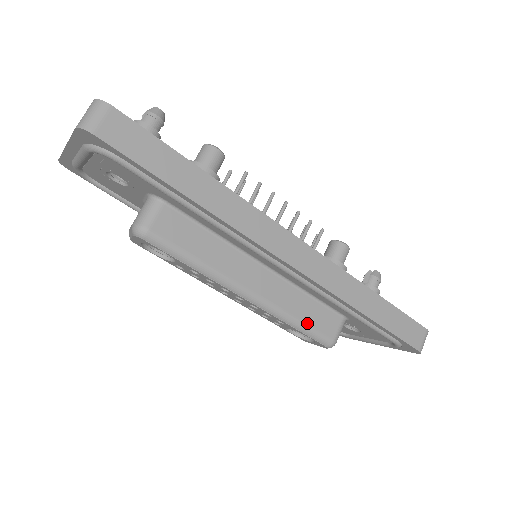
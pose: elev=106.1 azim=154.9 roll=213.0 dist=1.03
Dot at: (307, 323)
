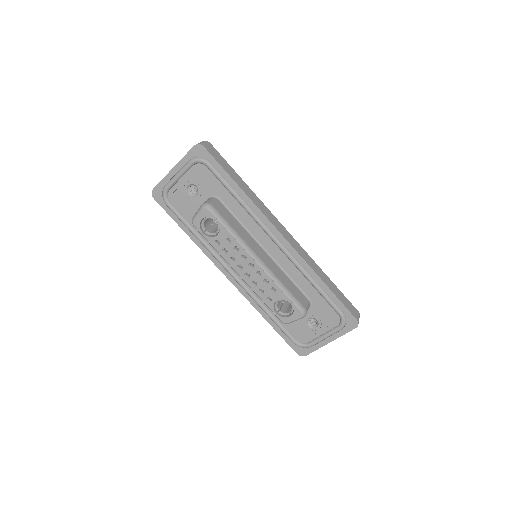
Dot at: (289, 290)
